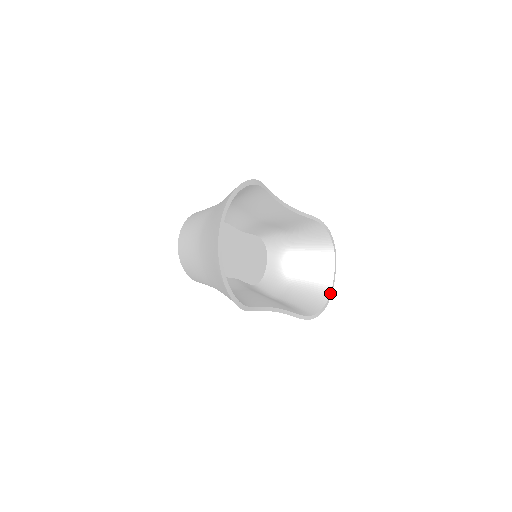
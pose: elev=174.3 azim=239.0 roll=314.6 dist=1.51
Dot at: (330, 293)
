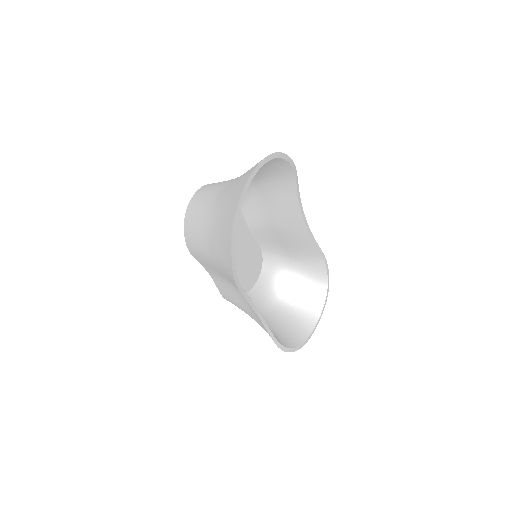
Dot at: (308, 337)
